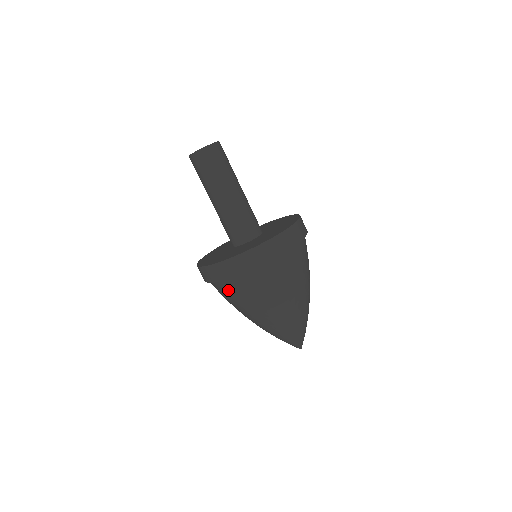
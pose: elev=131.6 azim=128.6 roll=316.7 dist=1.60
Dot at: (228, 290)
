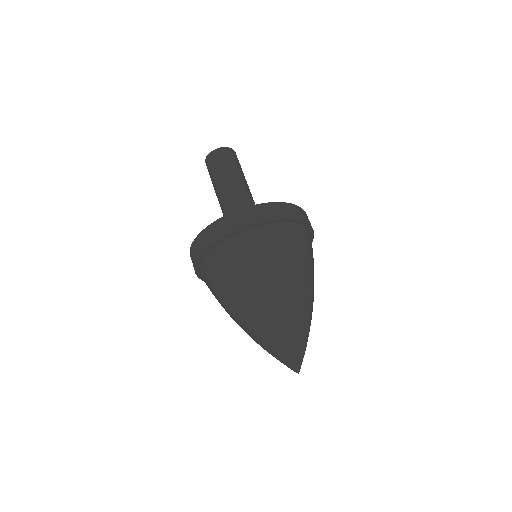
Dot at: (208, 272)
